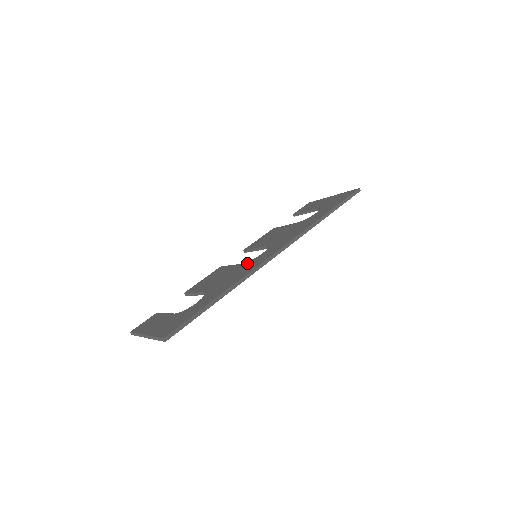
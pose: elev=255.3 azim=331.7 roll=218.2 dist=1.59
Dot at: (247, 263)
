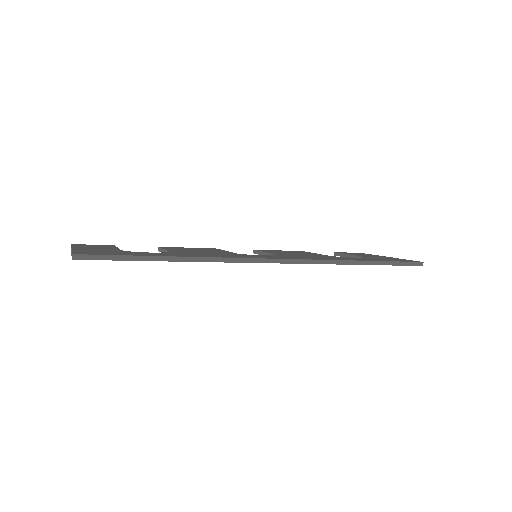
Dot at: (238, 254)
